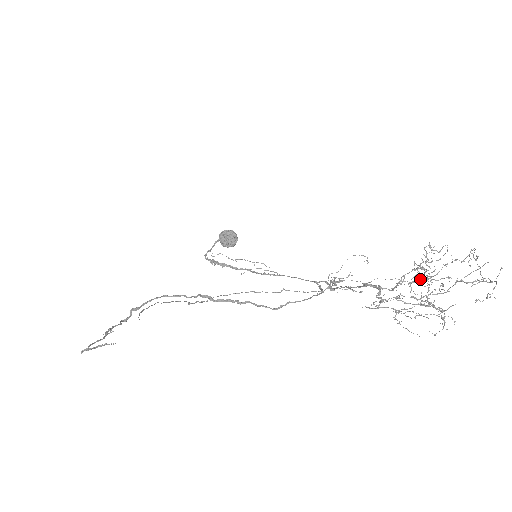
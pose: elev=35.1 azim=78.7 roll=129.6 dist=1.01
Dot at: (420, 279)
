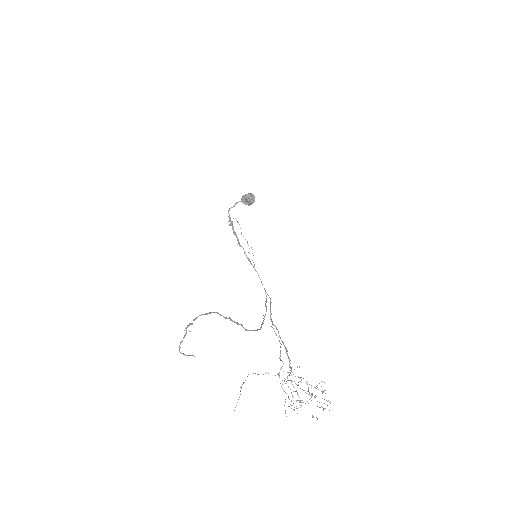
Dot at: (306, 383)
